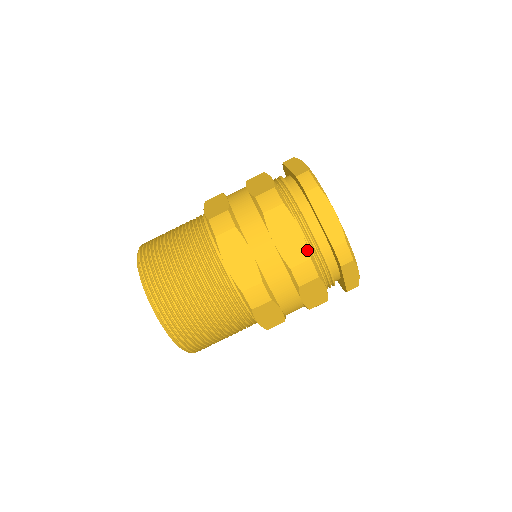
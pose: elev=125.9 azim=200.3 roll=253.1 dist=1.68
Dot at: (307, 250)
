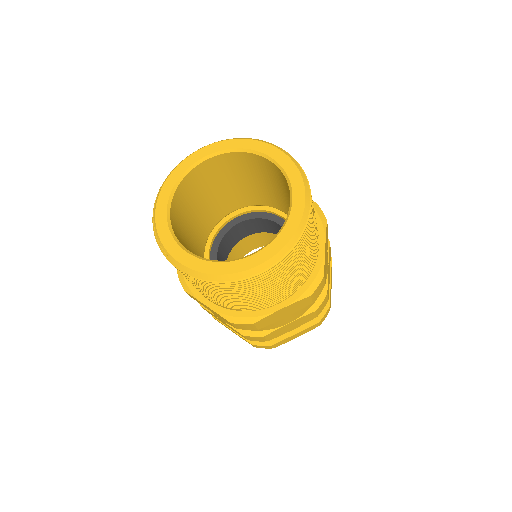
Dot at: occluded
